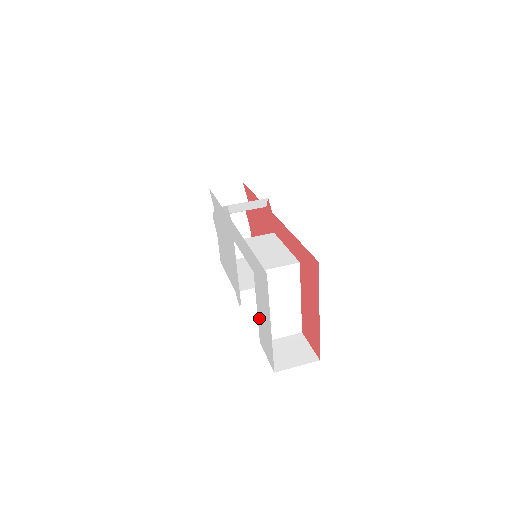
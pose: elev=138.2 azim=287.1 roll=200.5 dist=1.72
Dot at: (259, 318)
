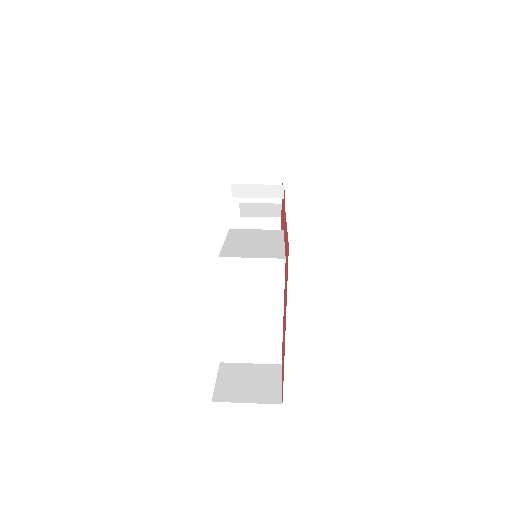
Dot at: occluded
